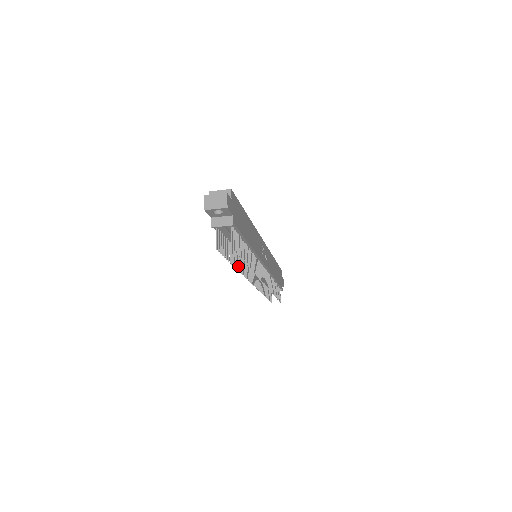
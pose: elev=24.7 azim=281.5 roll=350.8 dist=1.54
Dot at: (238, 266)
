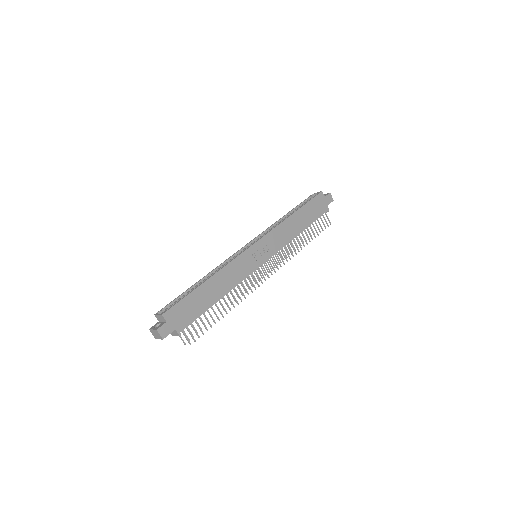
Dot at: (230, 302)
